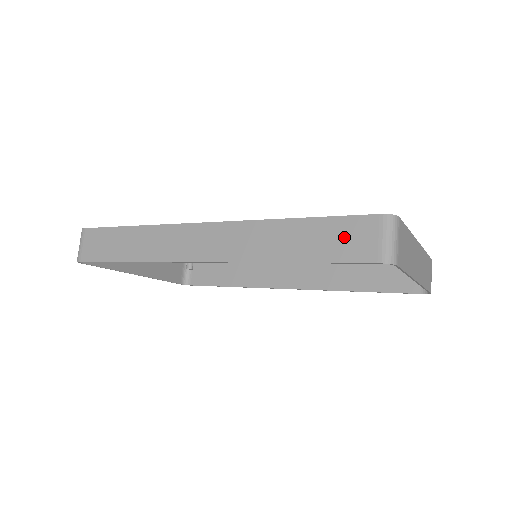
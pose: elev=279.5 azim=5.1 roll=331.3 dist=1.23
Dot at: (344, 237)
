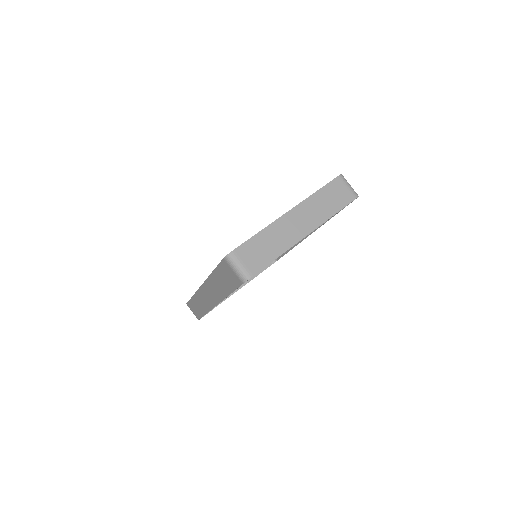
Dot at: (227, 275)
